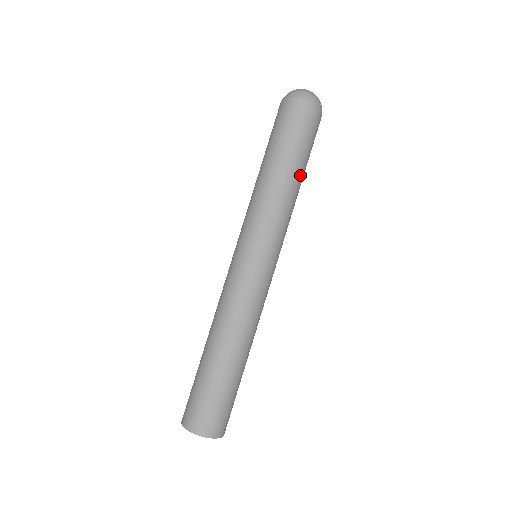
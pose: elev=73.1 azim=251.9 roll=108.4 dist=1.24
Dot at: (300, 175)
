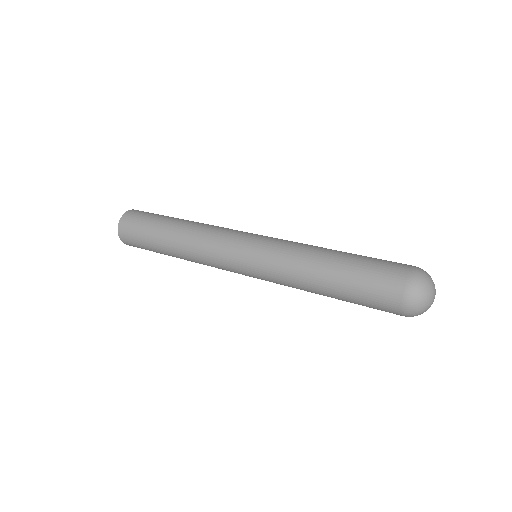
Dot at: occluded
